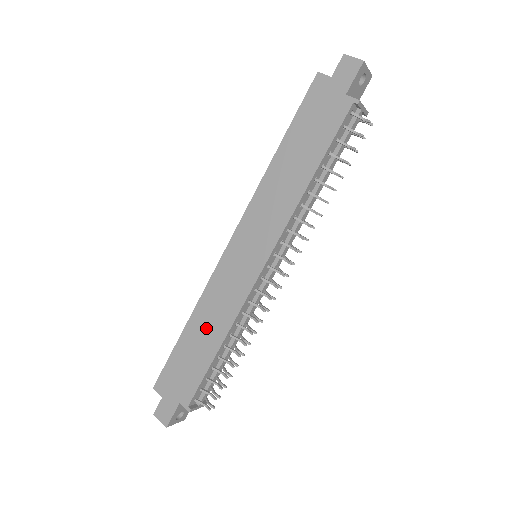
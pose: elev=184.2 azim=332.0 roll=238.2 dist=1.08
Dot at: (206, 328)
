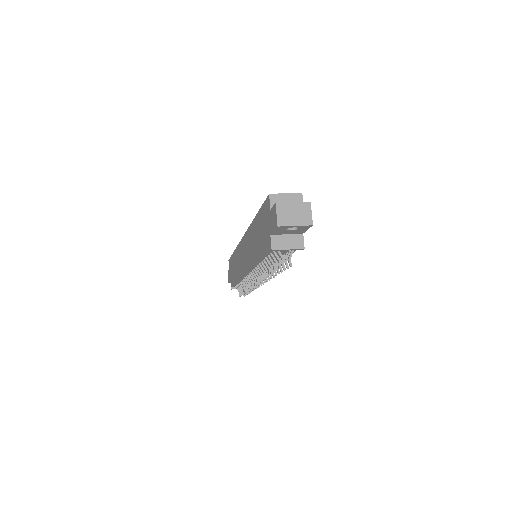
Dot at: (236, 265)
